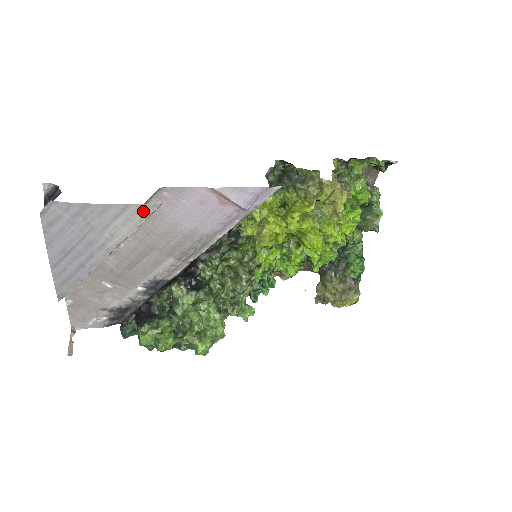
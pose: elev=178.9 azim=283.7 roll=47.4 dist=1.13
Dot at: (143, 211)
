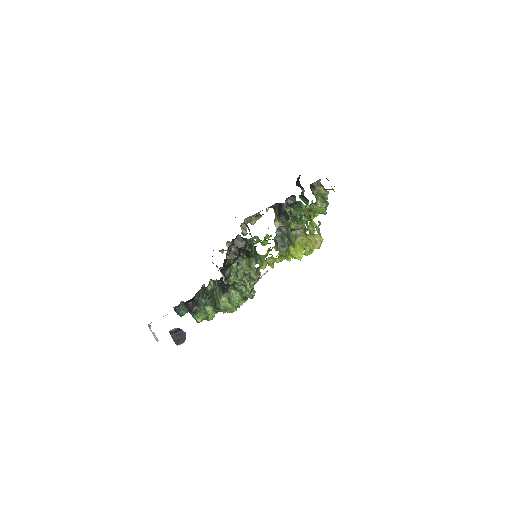
Dot at: occluded
